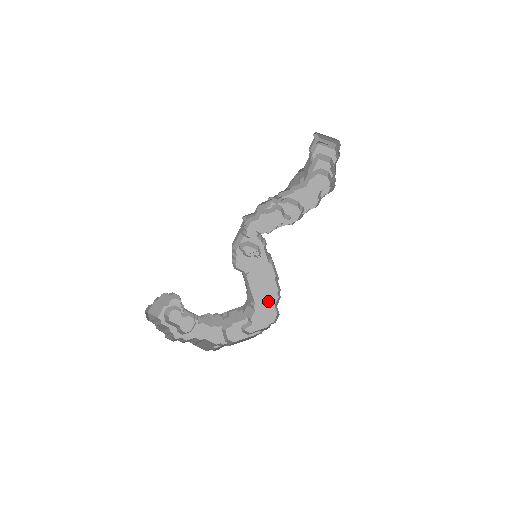
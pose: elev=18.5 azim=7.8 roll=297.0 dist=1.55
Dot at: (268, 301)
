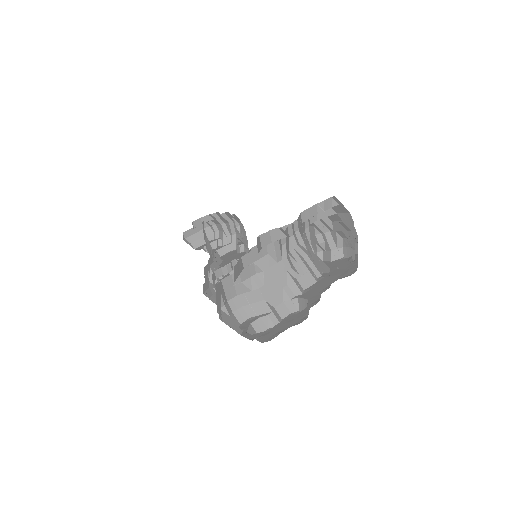
Dot at: occluded
